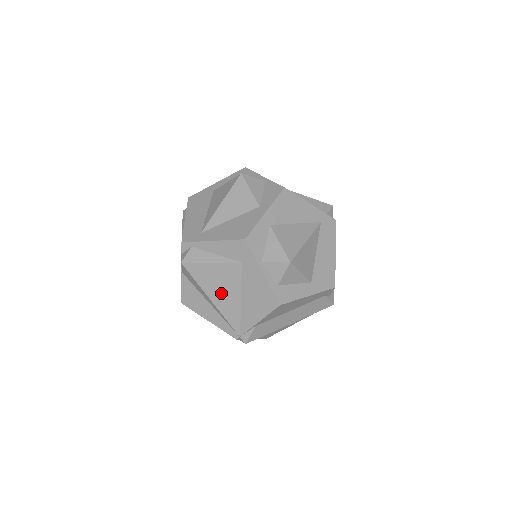
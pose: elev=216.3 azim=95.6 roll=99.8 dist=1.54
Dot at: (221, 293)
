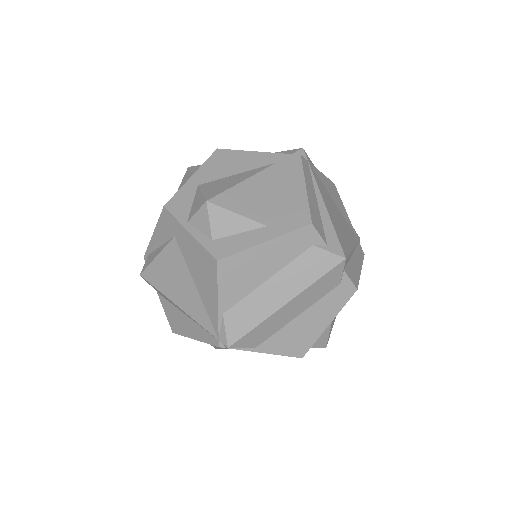
Dot at: (178, 289)
